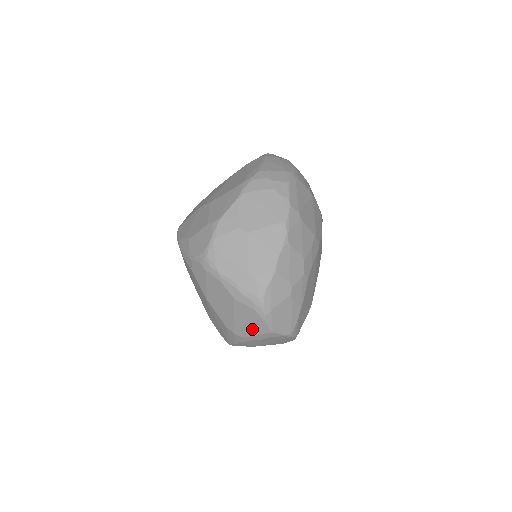
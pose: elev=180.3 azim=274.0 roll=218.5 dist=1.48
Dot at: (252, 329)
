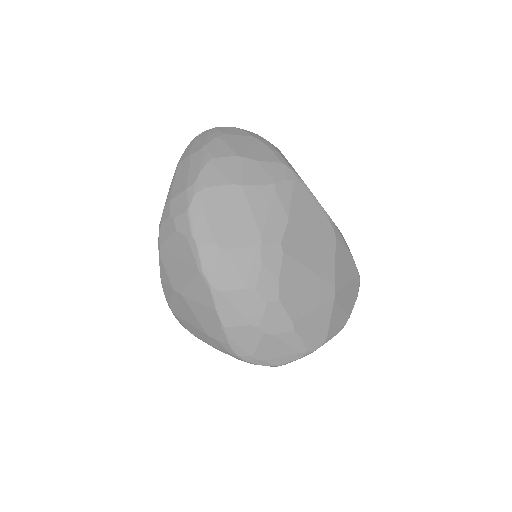
Dot at: occluded
